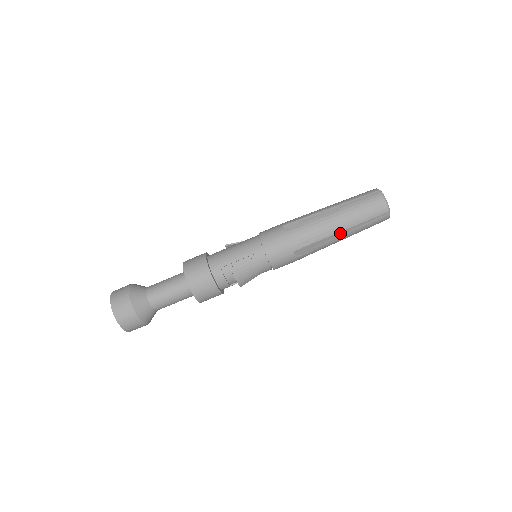
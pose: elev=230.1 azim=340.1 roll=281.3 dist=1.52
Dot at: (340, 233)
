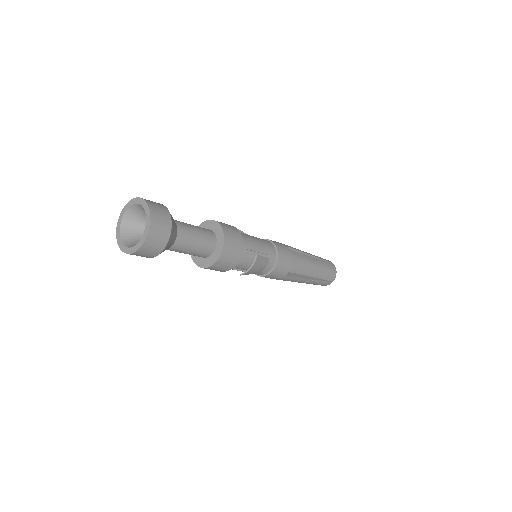
Dot at: (309, 278)
